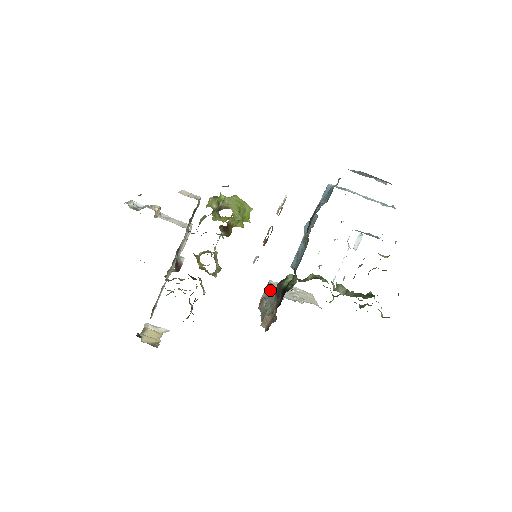
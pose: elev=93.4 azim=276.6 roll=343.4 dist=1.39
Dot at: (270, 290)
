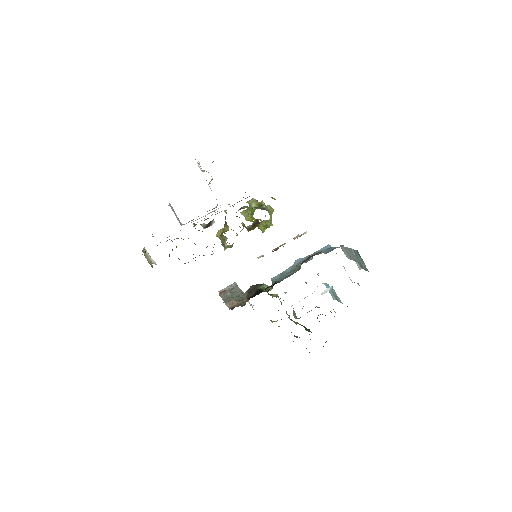
Dot at: (236, 288)
